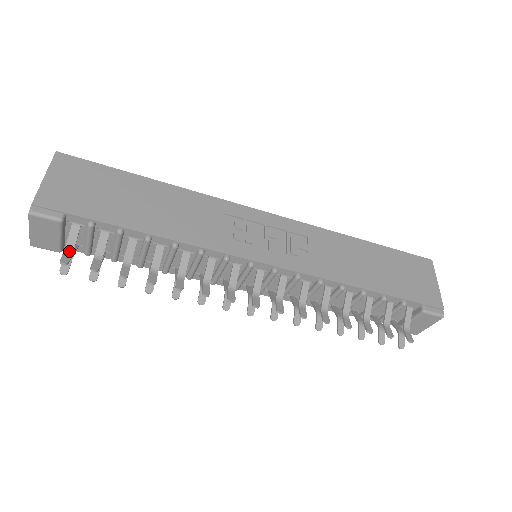
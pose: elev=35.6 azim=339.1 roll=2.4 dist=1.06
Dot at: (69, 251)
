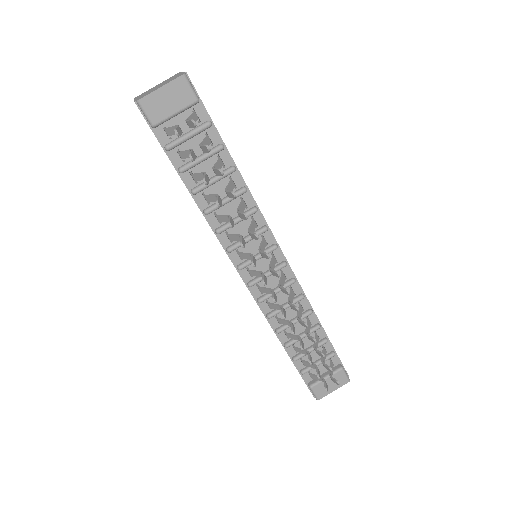
Dot at: occluded
